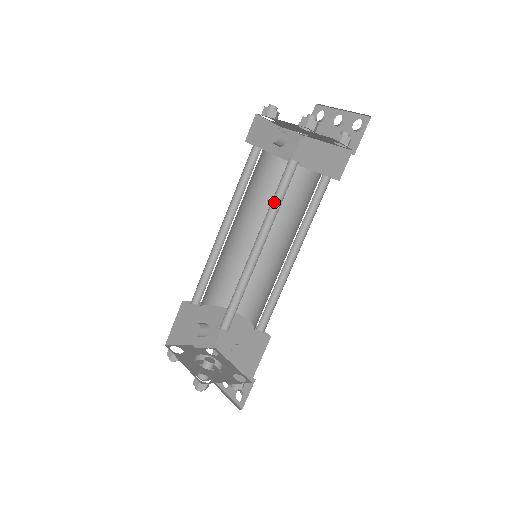
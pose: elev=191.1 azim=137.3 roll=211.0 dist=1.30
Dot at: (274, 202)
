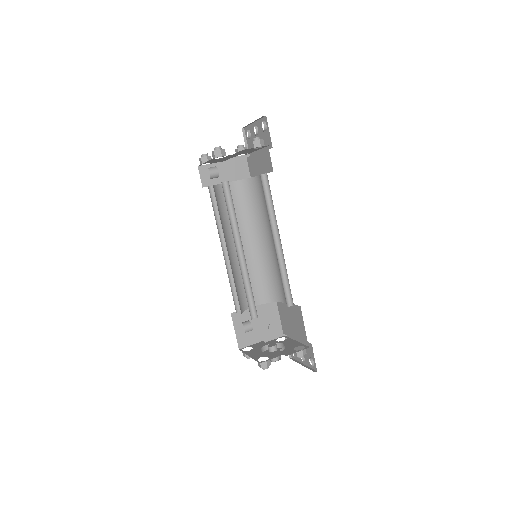
Dot at: (232, 215)
